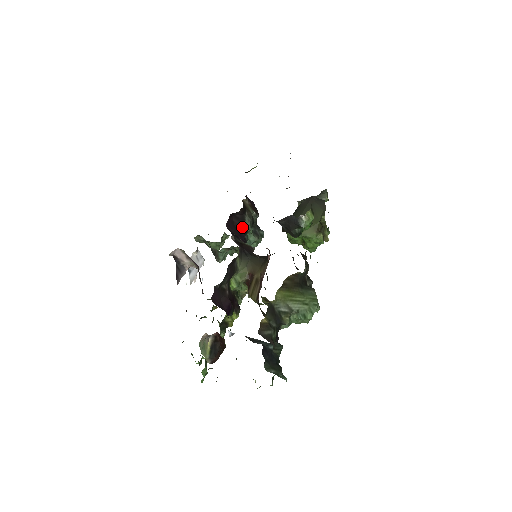
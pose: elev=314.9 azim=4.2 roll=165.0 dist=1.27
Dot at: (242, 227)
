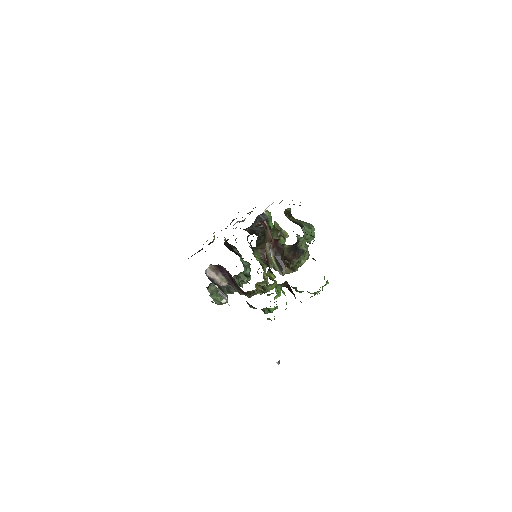
Dot at: (235, 252)
